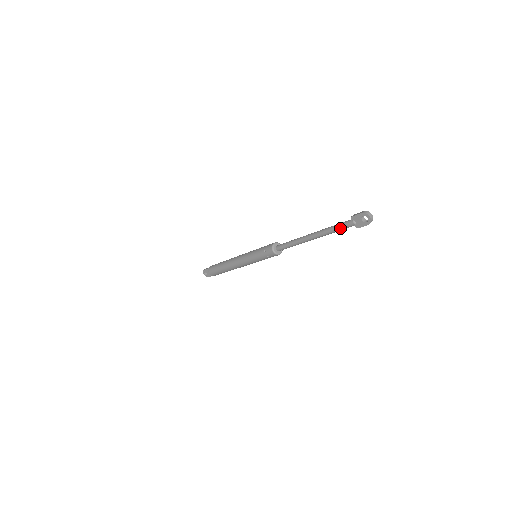
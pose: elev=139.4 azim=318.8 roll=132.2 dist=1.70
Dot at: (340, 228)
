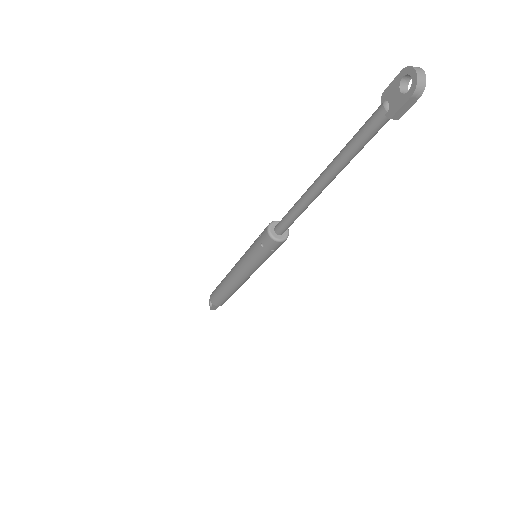
Dot at: (360, 133)
